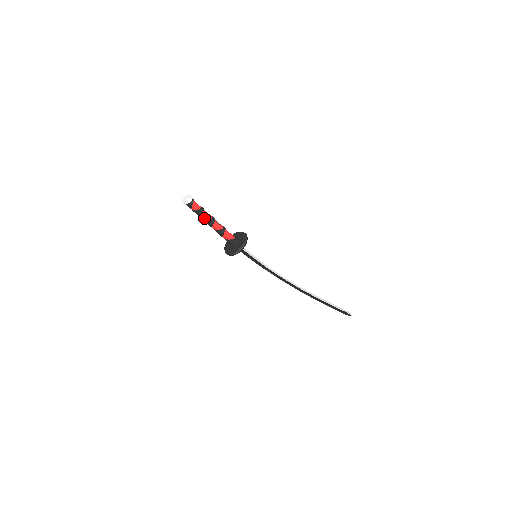
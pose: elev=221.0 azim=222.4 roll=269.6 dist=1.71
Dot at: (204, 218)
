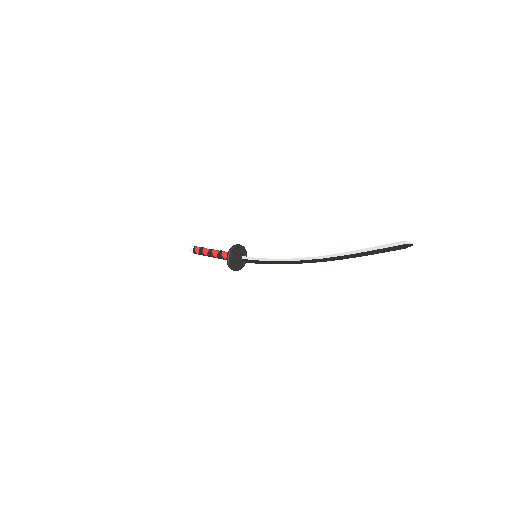
Dot at: (206, 253)
